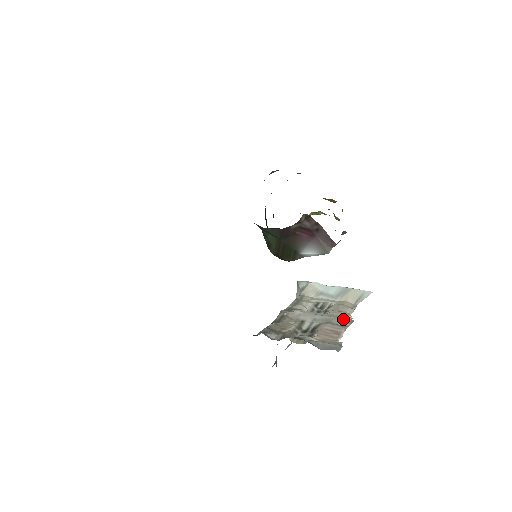
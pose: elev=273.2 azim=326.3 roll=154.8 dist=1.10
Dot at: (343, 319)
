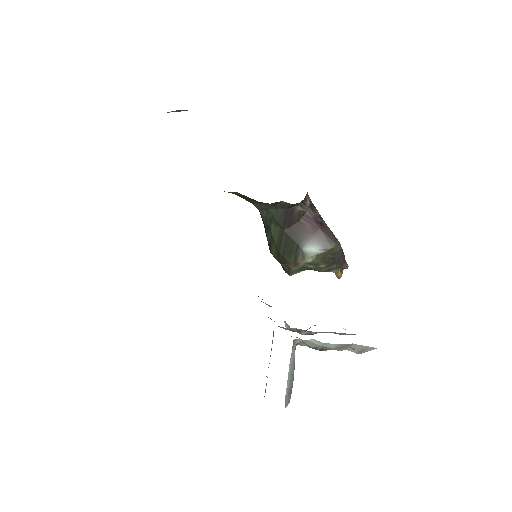
Dot at: occluded
